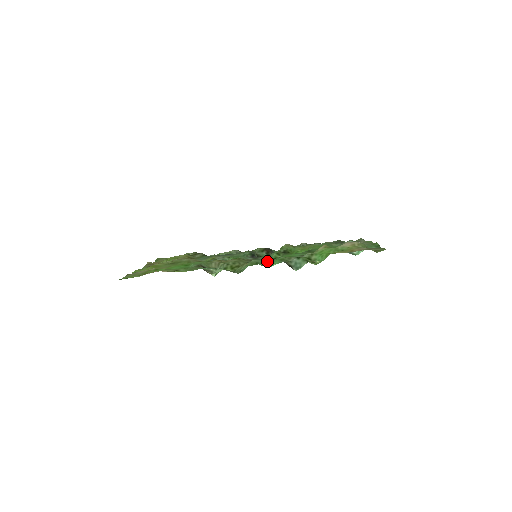
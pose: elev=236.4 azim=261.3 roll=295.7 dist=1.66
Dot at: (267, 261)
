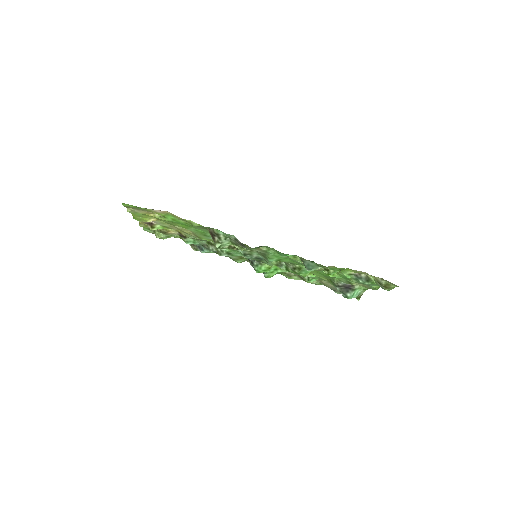
Dot at: occluded
